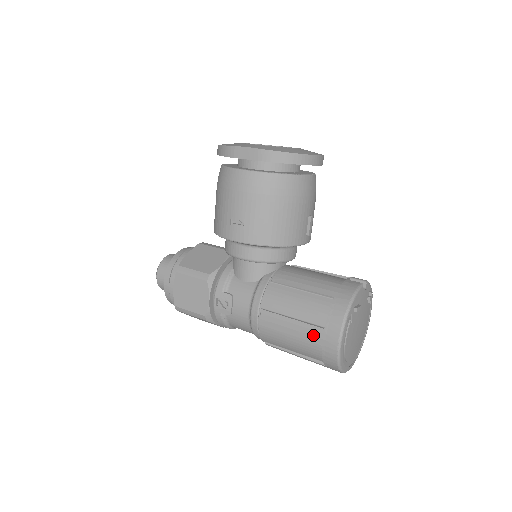
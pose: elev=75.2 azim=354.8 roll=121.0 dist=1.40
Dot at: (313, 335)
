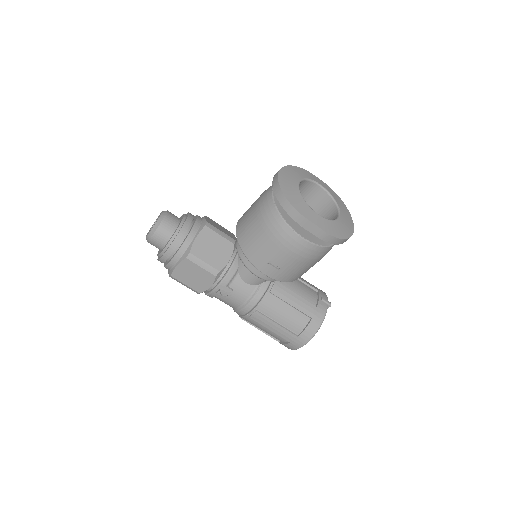
Dot at: (288, 337)
